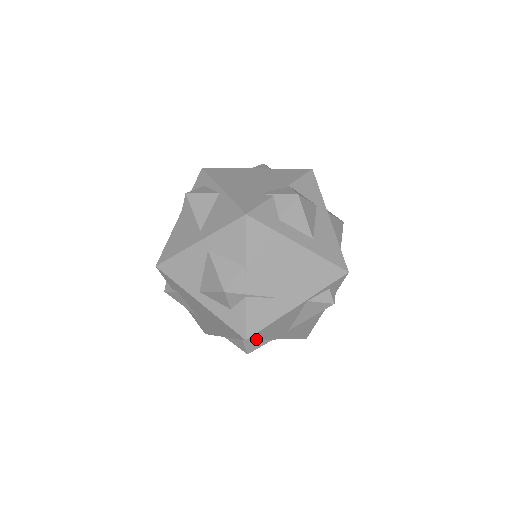
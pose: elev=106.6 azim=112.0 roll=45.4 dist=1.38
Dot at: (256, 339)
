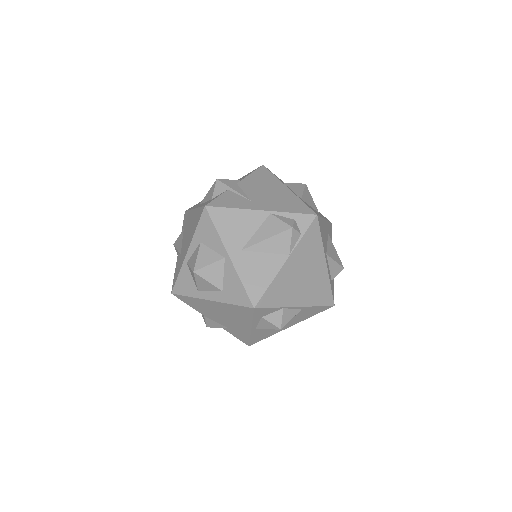
Dot at: (212, 219)
